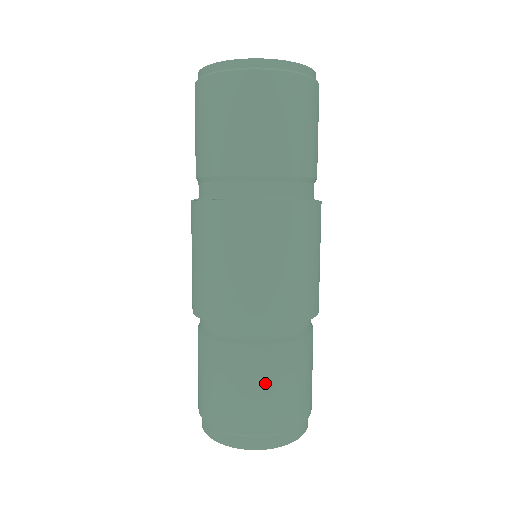
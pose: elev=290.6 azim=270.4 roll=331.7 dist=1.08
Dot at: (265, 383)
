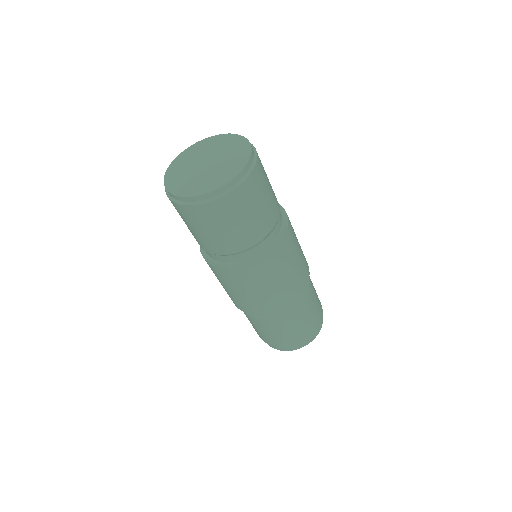
Dot at: (299, 323)
